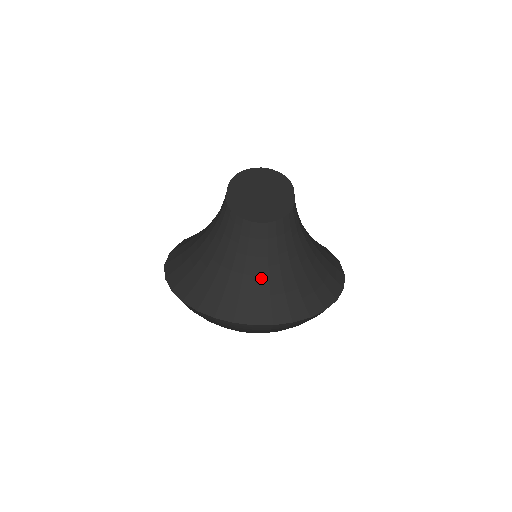
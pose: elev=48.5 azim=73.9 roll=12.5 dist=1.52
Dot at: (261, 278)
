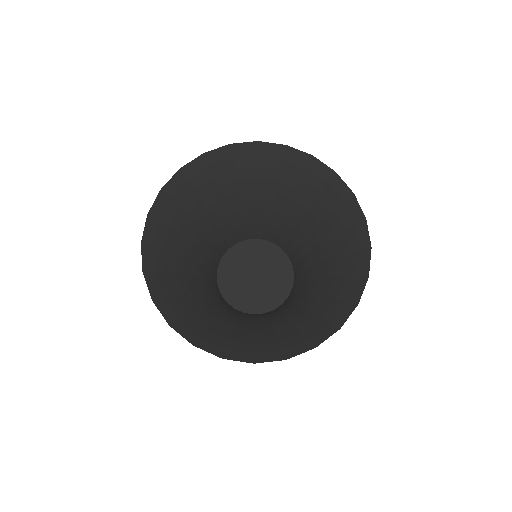
Dot at: (279, 322)
